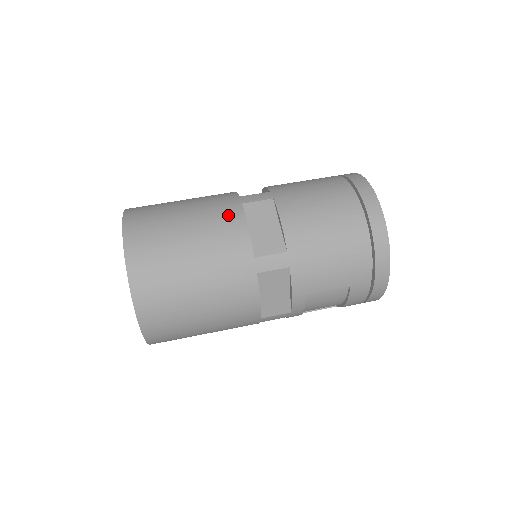
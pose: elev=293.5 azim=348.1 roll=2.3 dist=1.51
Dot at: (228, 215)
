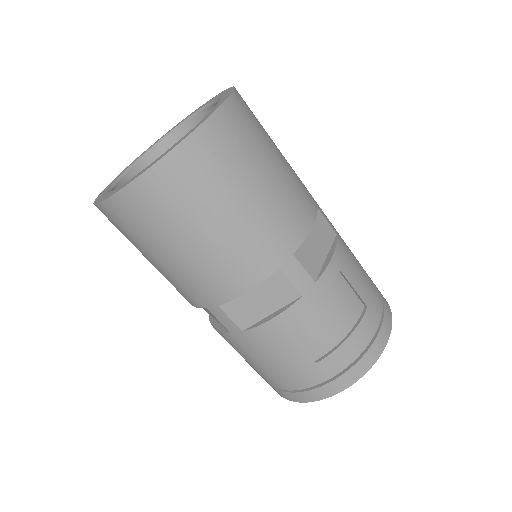
Dot at: occluded
